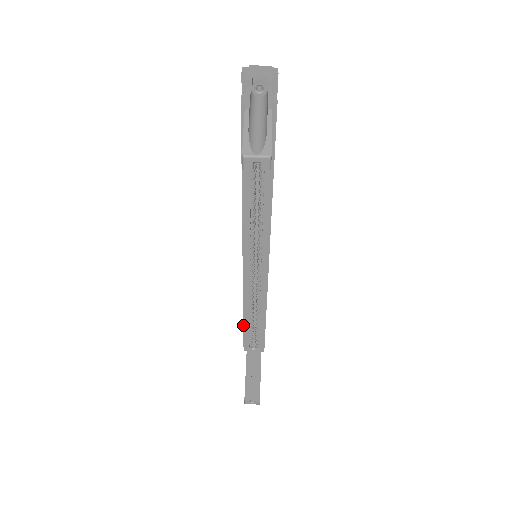
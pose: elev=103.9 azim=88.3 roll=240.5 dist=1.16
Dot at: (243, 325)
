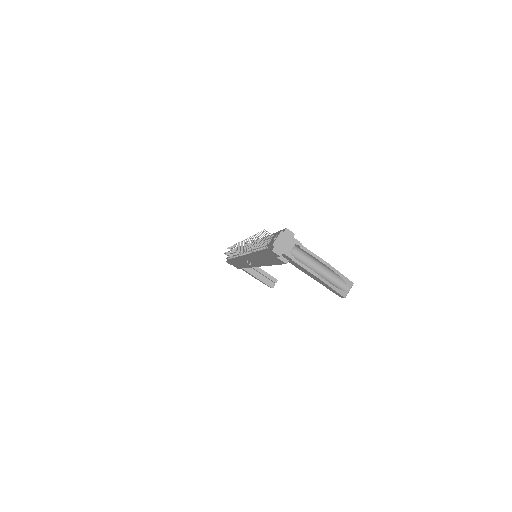
Dot at: occluded
